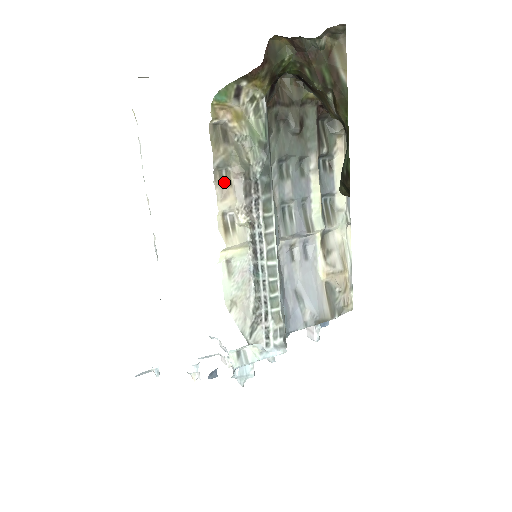
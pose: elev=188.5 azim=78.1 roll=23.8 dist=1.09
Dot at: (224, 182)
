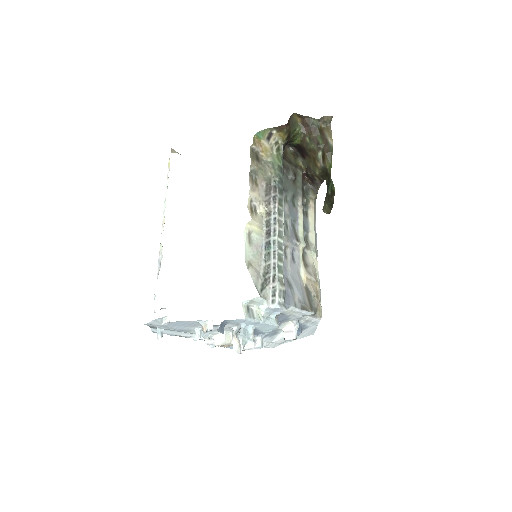
Dot at: (253, 183)
